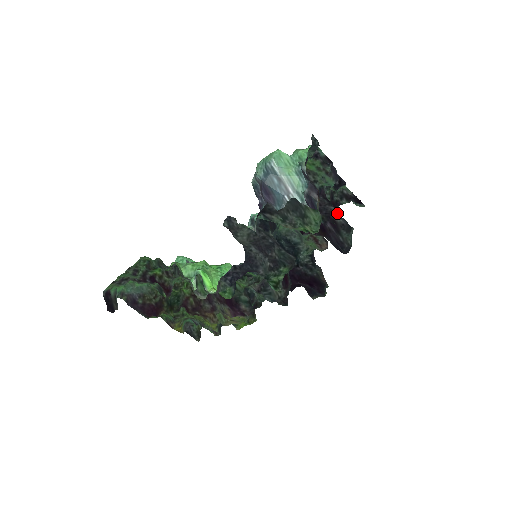
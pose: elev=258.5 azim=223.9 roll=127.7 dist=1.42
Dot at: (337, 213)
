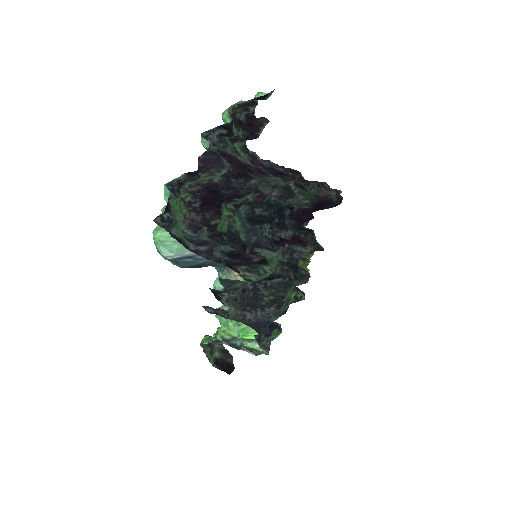
Dot at: (263, 186)
